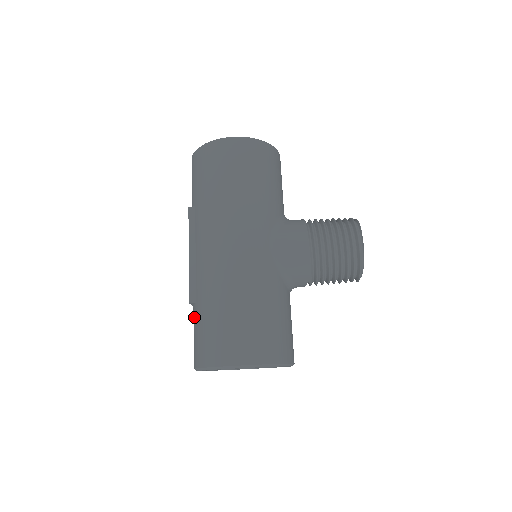
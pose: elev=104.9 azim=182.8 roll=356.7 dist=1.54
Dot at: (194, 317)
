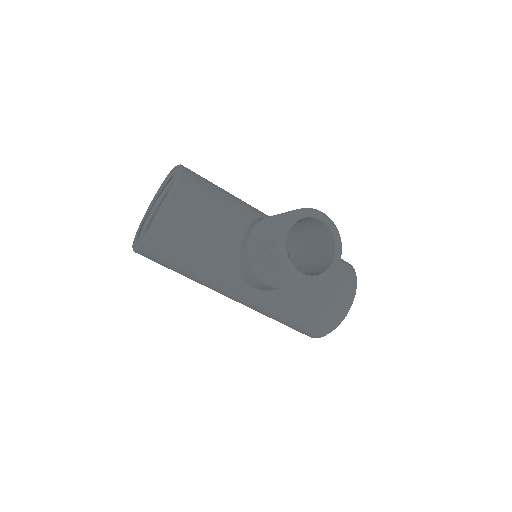
Dot at: occluded
